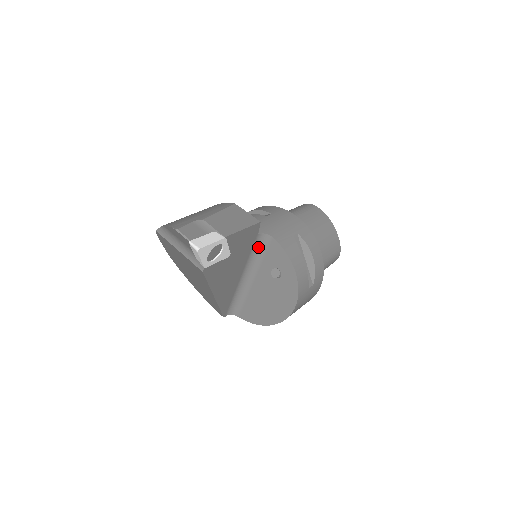
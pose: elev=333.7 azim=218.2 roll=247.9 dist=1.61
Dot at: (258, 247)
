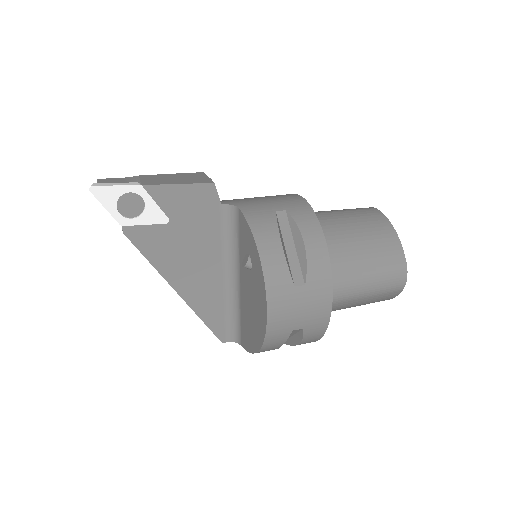
Dot at: (230, 227)
